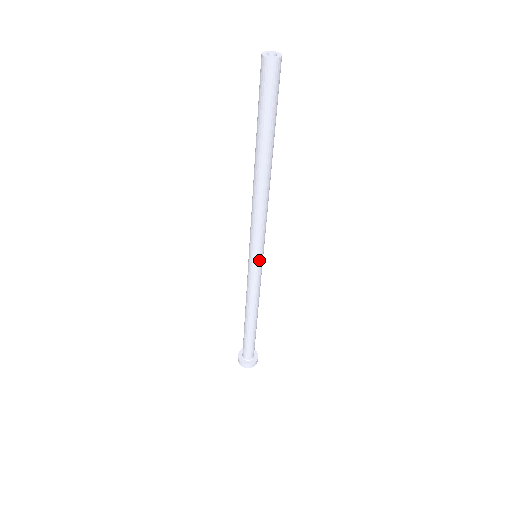
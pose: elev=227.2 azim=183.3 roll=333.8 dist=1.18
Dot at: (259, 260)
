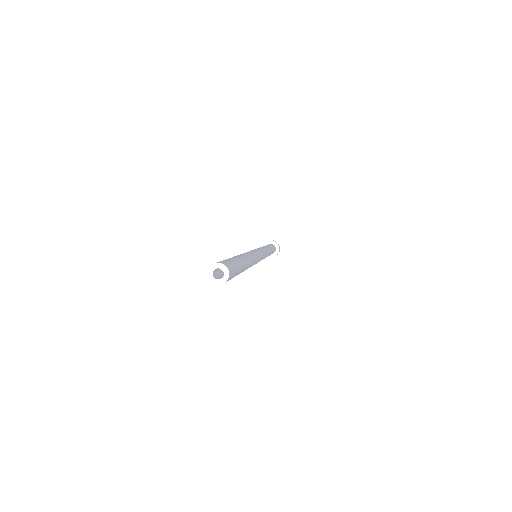
Dot at: (262, 257)
